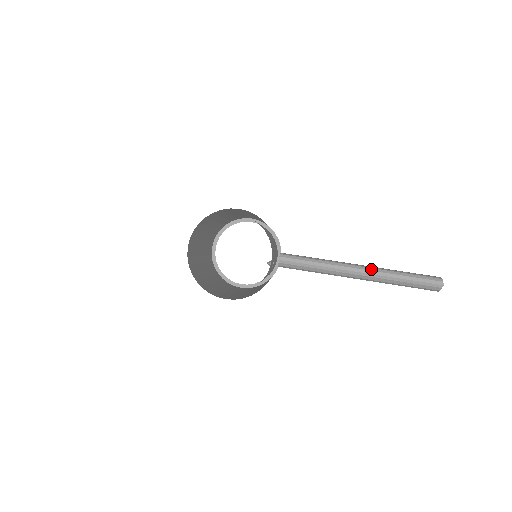
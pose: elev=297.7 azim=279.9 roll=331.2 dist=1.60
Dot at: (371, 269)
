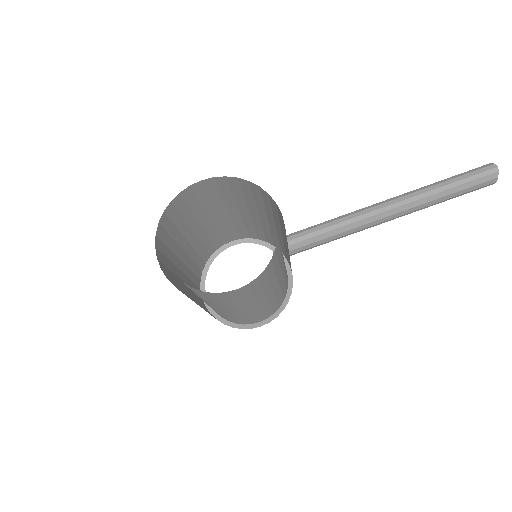
Dot at: (402, 195)
